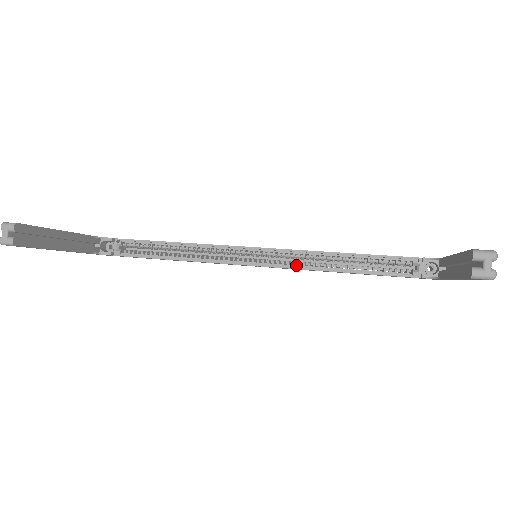
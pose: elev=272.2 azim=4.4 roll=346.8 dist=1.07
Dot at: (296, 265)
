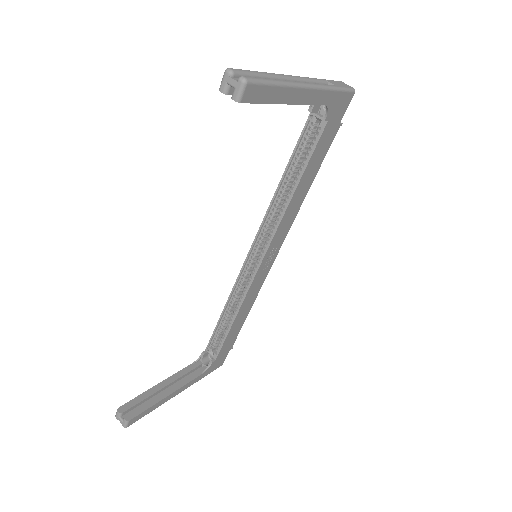
Dot at: (275, 228)
